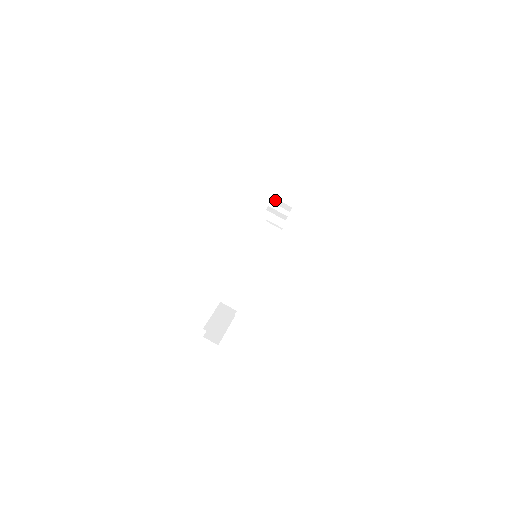
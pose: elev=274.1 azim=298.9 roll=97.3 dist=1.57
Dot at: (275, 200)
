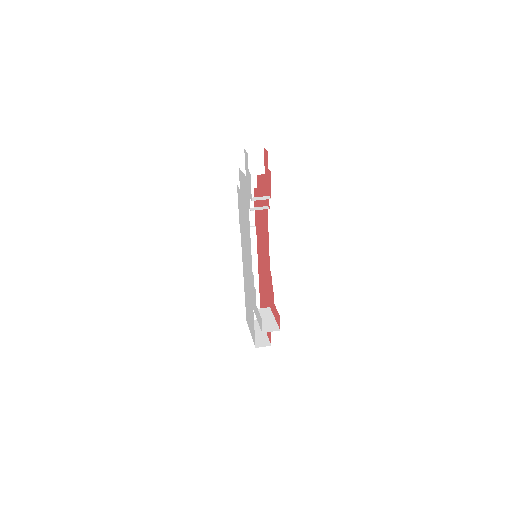
Dot at: (254, 198)
